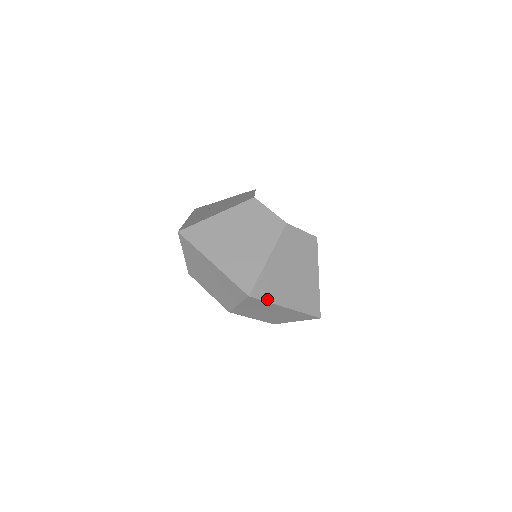
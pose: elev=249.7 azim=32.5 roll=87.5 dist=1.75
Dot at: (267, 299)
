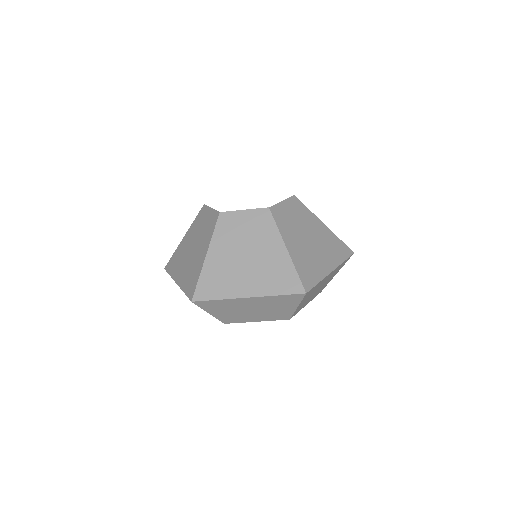
Dot at: (317, 281)
